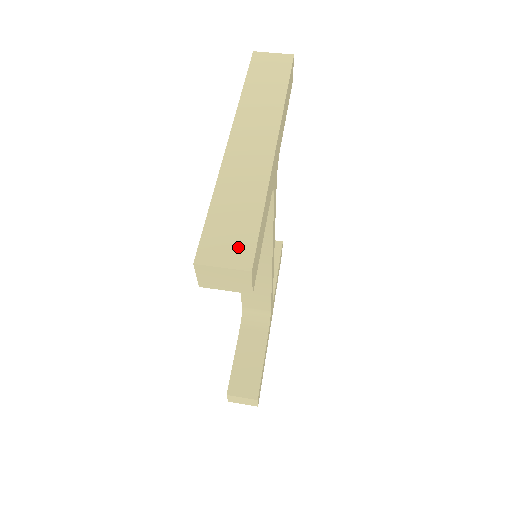
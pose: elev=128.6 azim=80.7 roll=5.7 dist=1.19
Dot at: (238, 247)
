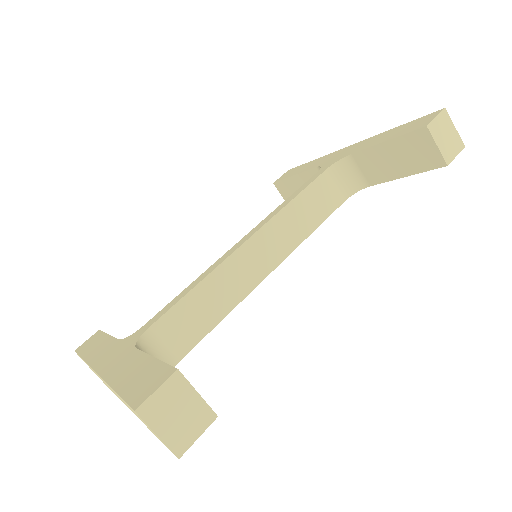
Dot at: occluded
